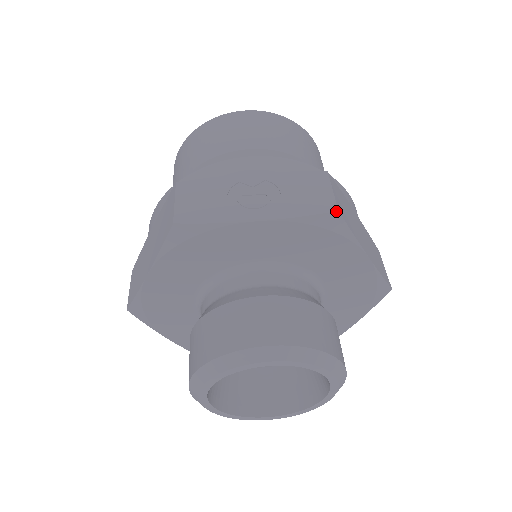
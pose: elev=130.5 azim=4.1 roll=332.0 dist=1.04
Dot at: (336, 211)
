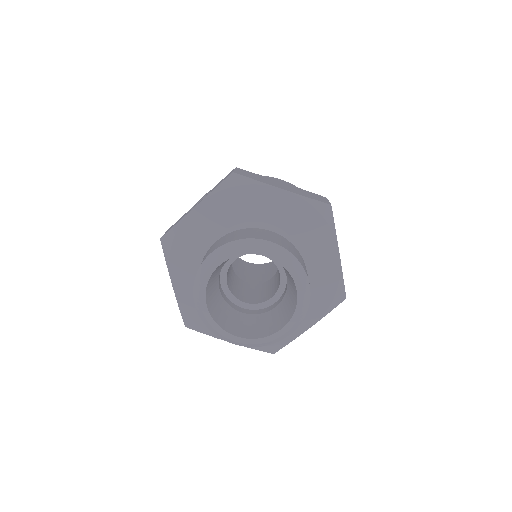
Dot at: (232, 173)
